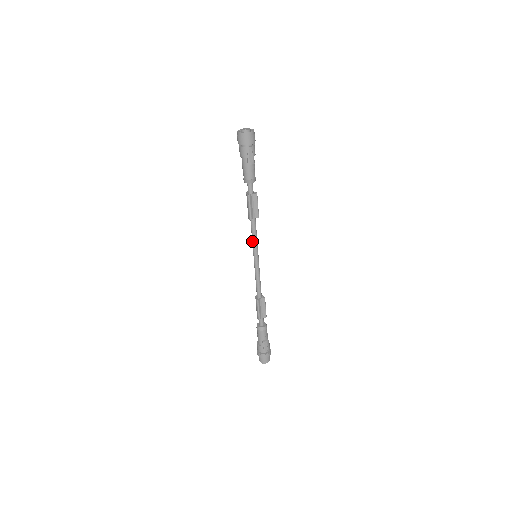
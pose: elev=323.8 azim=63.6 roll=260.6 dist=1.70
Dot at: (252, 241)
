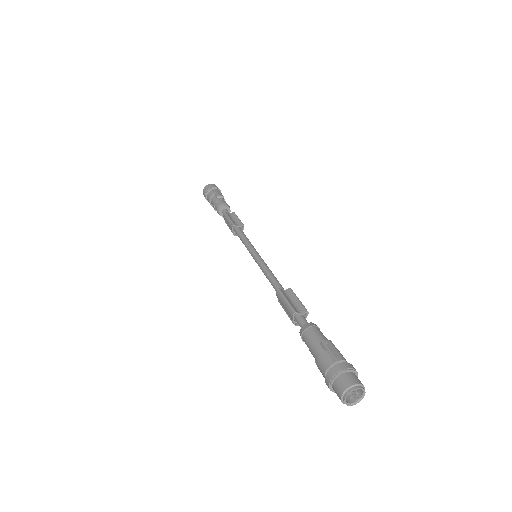
Dot at: occluded
